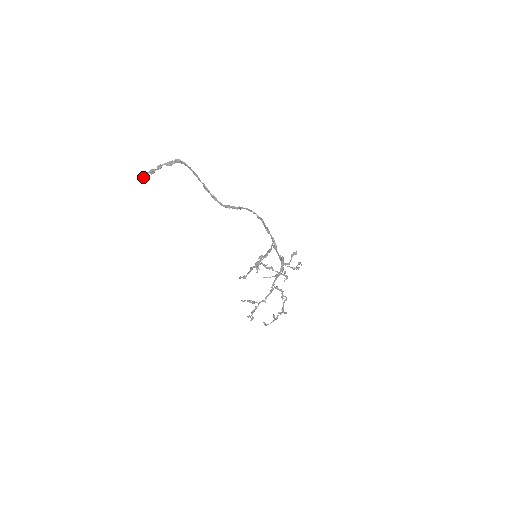
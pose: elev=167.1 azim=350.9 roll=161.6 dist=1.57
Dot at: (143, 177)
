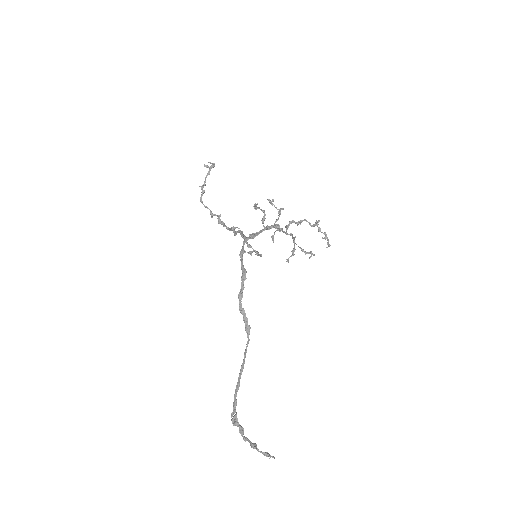
Dot at: (268, 456)
